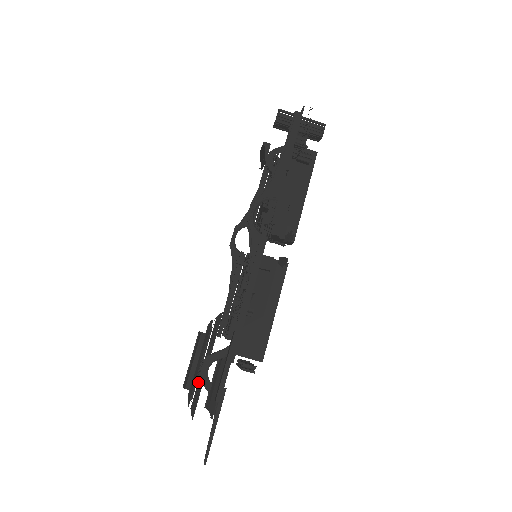
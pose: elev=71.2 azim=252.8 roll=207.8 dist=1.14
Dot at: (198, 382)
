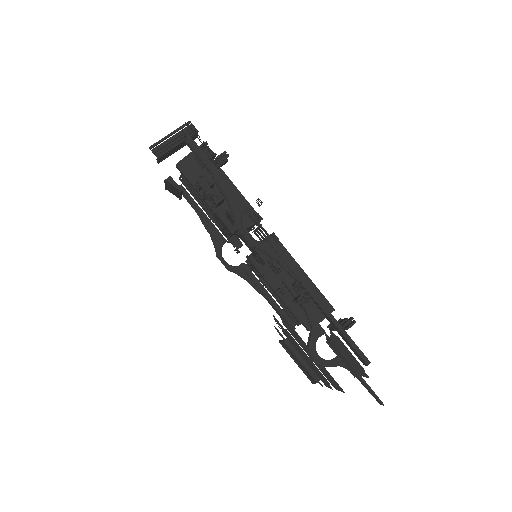
Dot at: occluded
